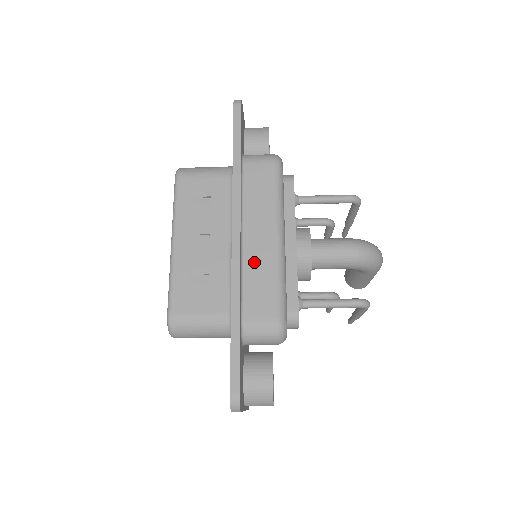
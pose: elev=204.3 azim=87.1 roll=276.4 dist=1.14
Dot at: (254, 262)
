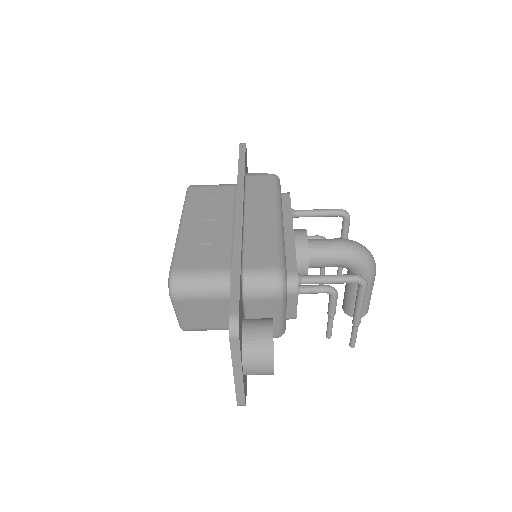
Dot at: (255, 230)
